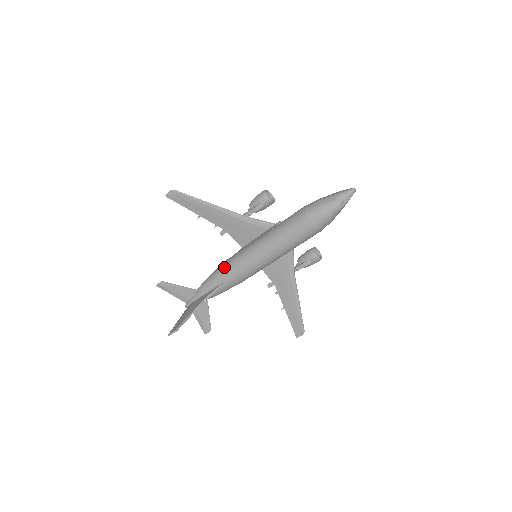
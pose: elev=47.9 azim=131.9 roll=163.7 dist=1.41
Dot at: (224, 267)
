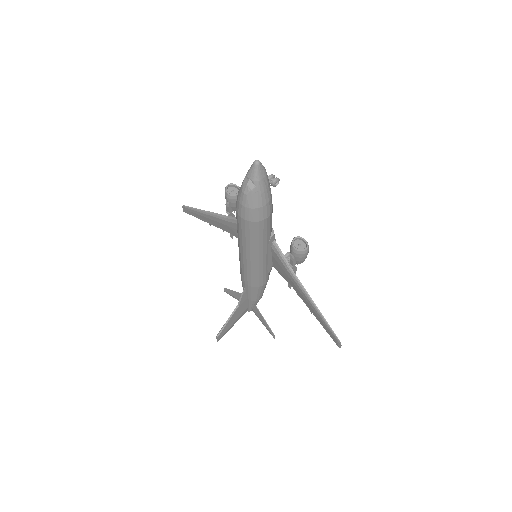
Dot at: occluded
